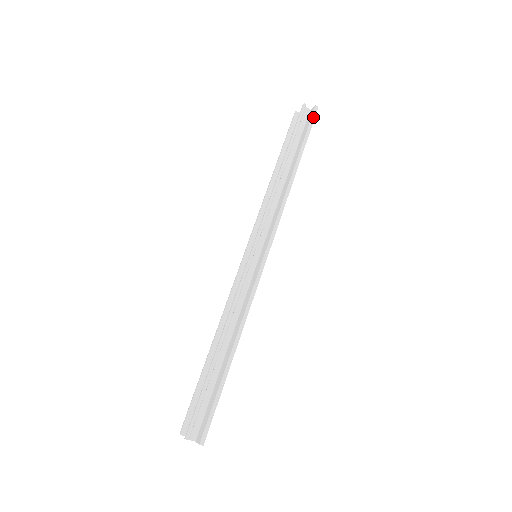
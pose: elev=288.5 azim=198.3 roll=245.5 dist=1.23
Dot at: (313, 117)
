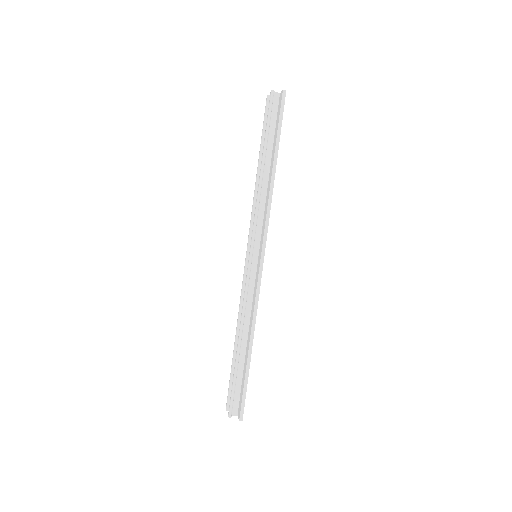
Dot at: (282, 104)
